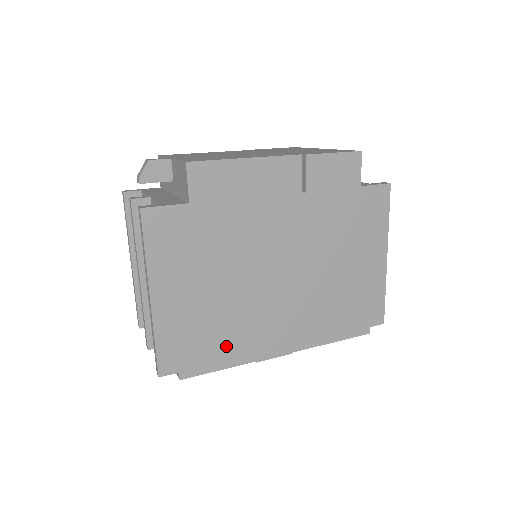
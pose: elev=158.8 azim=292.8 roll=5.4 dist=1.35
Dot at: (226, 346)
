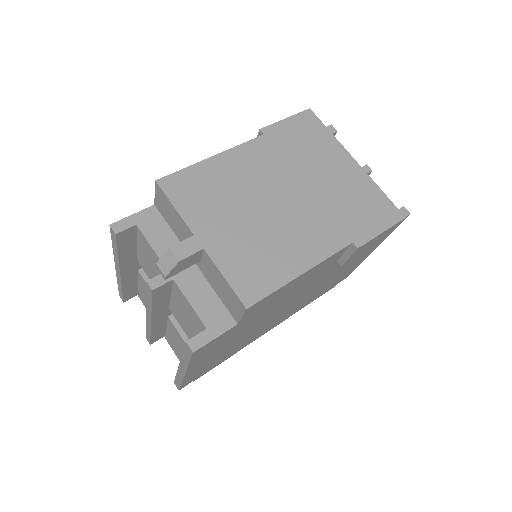
Dot at: (232, 352)
